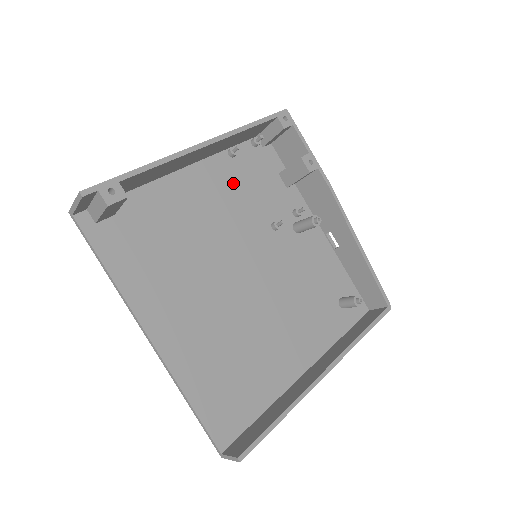
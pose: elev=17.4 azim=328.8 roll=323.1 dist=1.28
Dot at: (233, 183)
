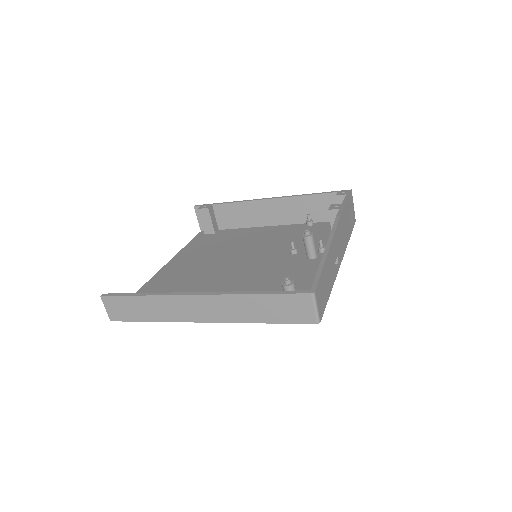
Dot at: (293, 234)
